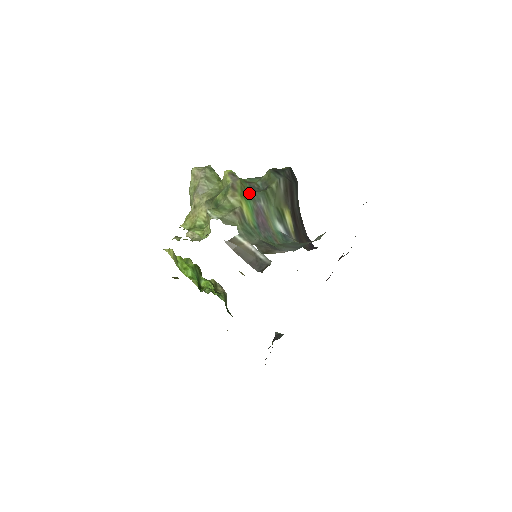
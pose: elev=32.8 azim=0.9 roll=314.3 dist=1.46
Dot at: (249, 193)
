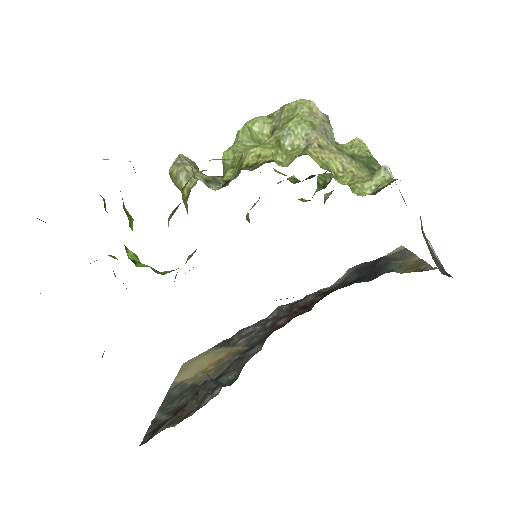
Dot at: occluded
